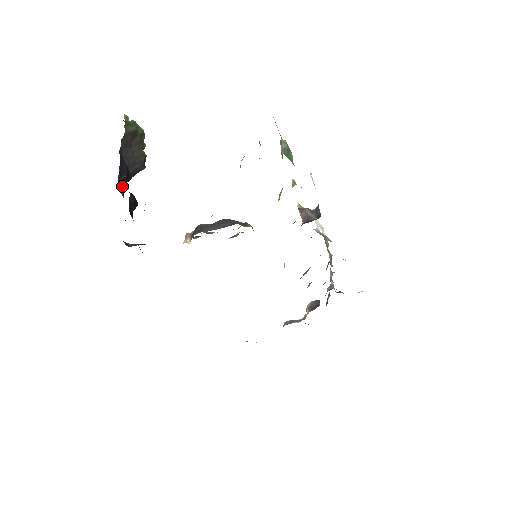
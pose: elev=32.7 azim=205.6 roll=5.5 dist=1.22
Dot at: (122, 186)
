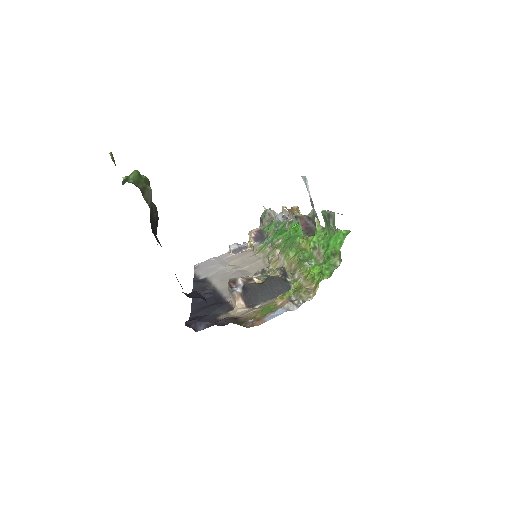
Dot at: occluded
